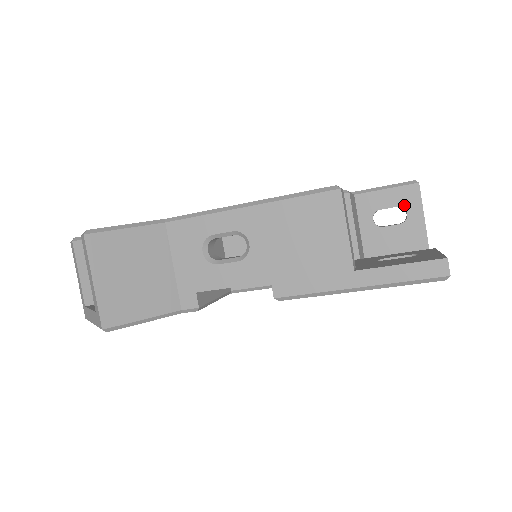
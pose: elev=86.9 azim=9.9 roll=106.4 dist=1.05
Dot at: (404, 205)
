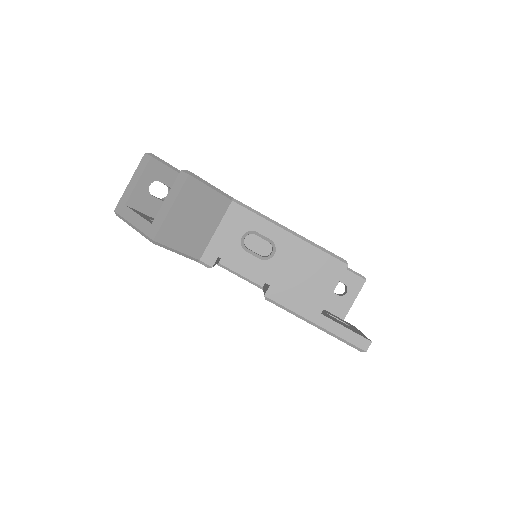
Dot at: (349, 286)
